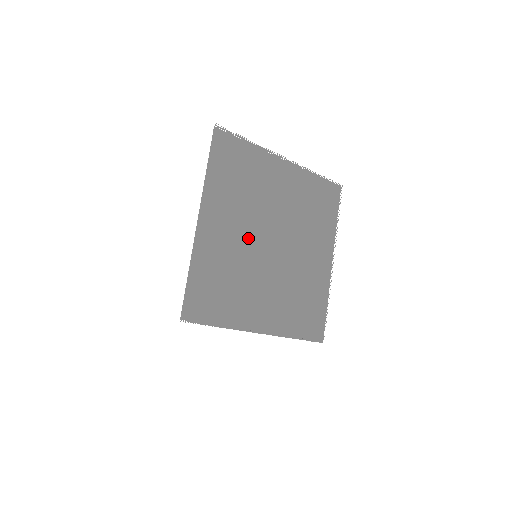
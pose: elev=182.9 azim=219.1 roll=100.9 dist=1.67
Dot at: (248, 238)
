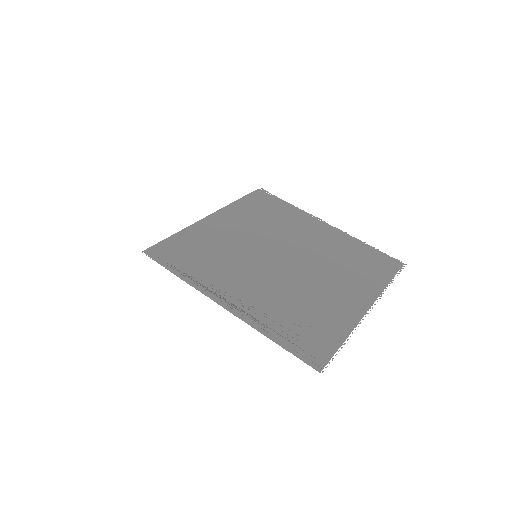
Dot at: (254, 243)
